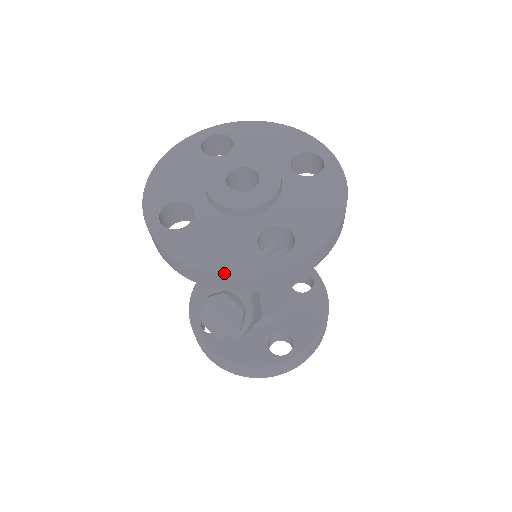
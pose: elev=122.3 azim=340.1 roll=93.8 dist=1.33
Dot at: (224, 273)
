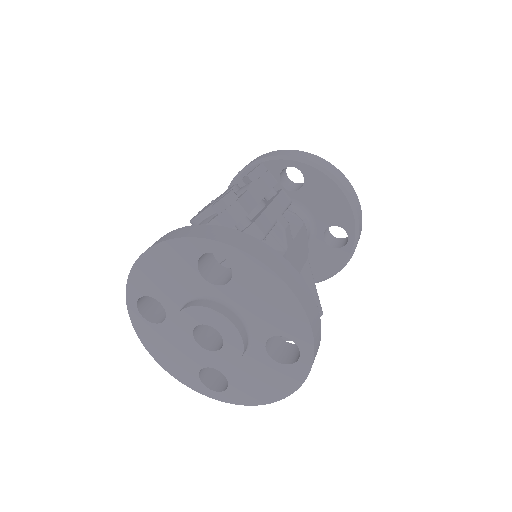
Dot at: (287, 394)
